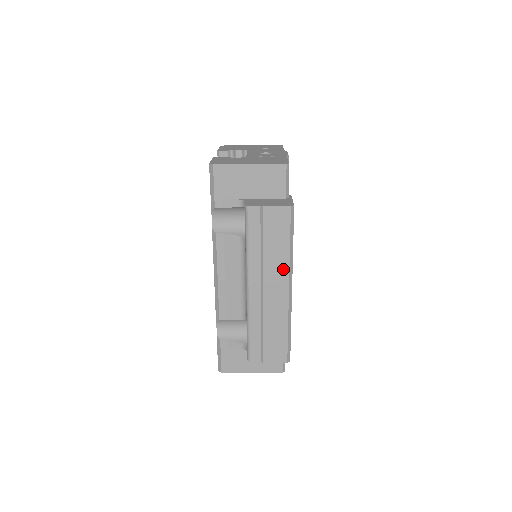
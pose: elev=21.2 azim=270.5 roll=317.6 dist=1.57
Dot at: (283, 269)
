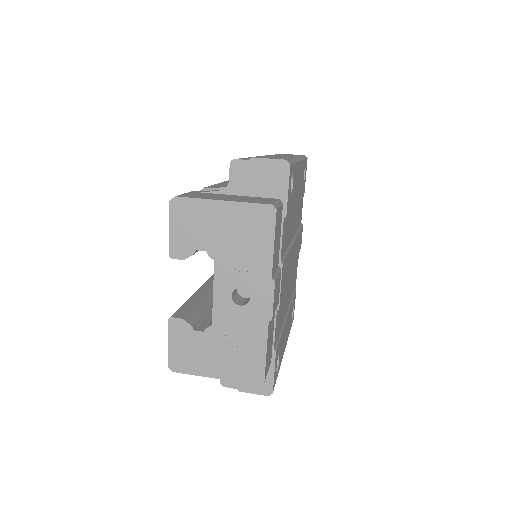
Dot at: occluded
